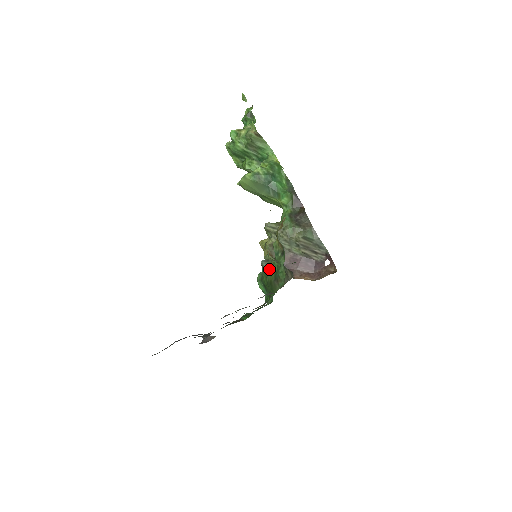
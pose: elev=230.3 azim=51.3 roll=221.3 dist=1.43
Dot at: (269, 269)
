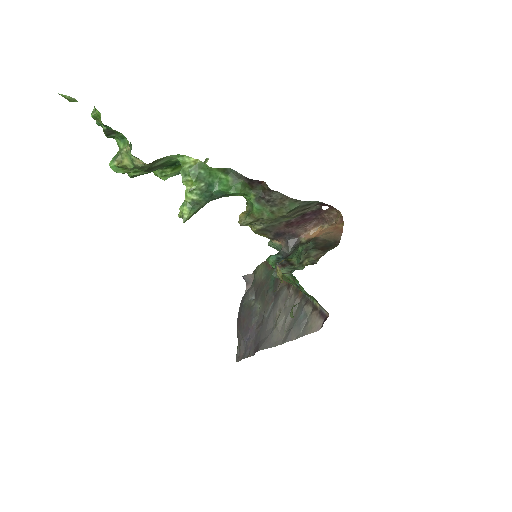
Dot at: (286, 279)
